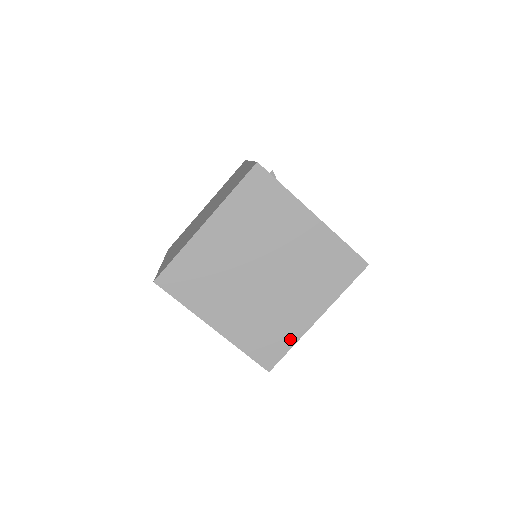
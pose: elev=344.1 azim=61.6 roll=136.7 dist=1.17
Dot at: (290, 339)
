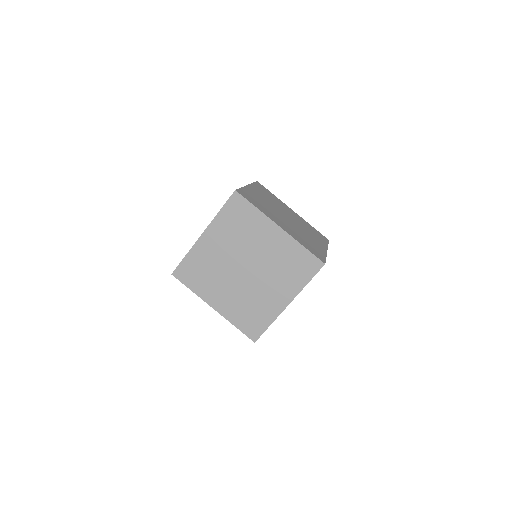
Dot at: (322, 253)
